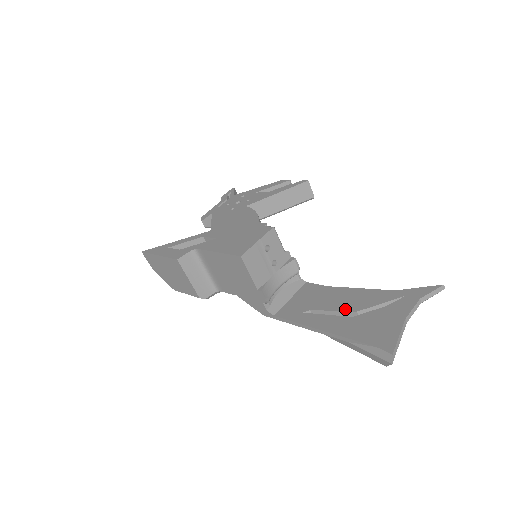
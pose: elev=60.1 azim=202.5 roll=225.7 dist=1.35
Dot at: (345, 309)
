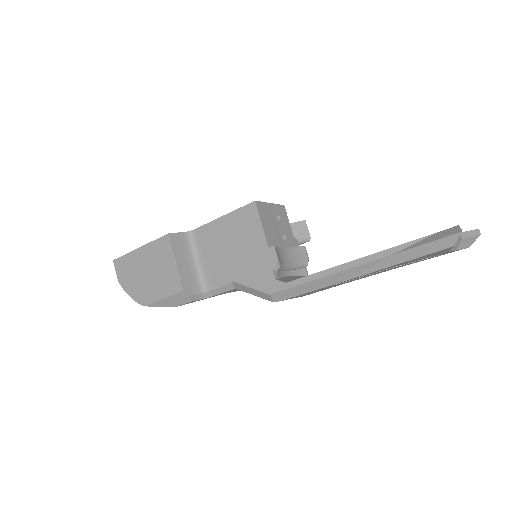
Dot at: occluded
